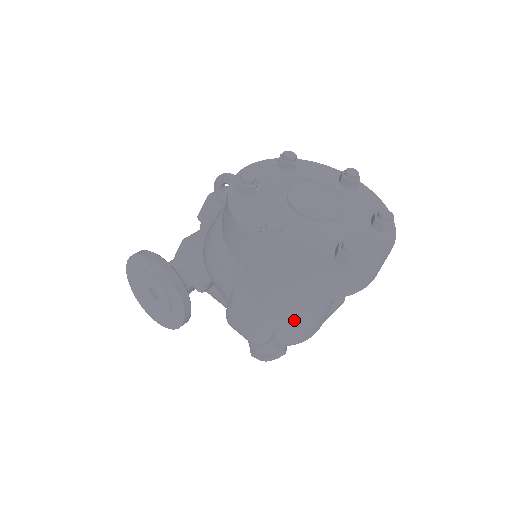
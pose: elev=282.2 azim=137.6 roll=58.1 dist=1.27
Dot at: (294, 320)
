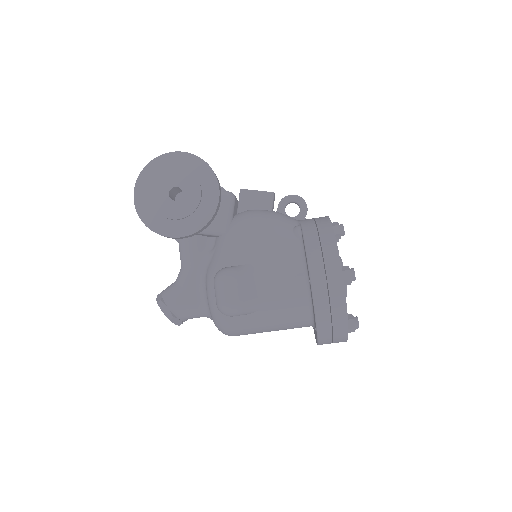
Dot at: (262, 321)
